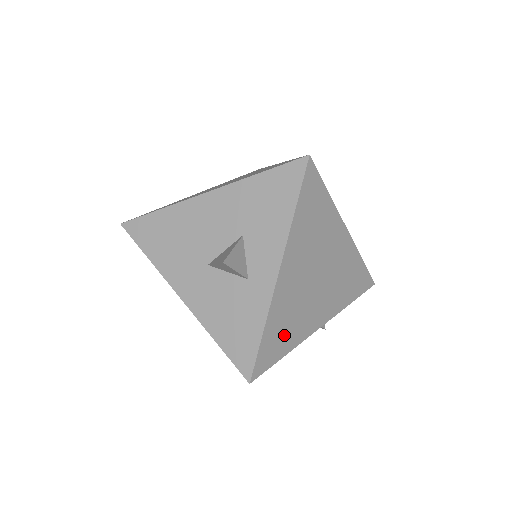
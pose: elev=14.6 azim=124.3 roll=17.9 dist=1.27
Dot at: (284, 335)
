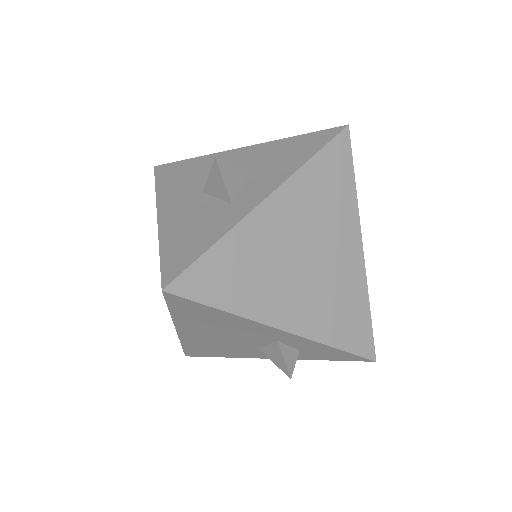
Dot at: (235, 281)
